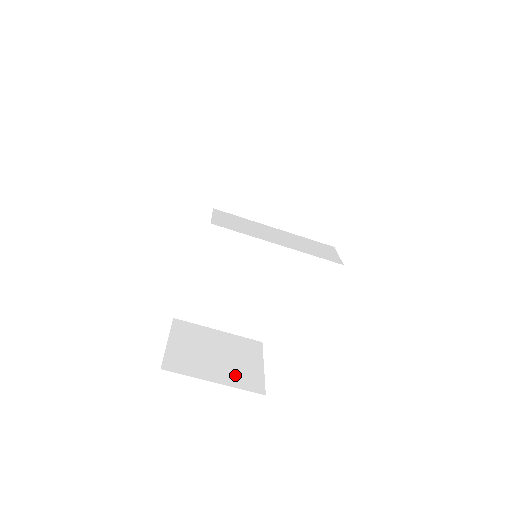
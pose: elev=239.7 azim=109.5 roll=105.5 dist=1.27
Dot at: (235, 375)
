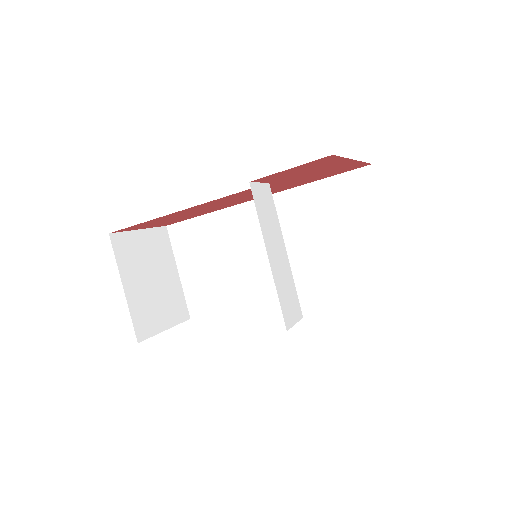
Dot at: (142, 305)
